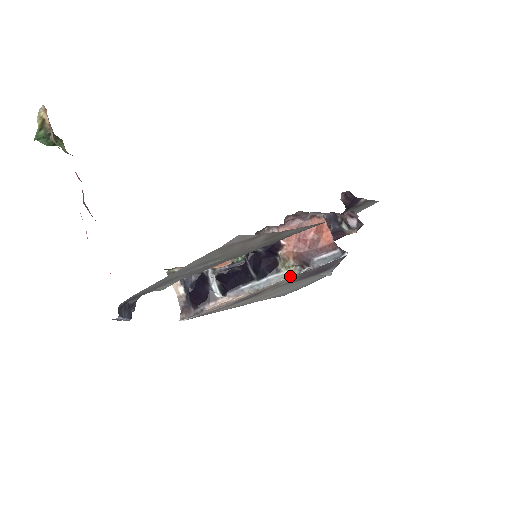
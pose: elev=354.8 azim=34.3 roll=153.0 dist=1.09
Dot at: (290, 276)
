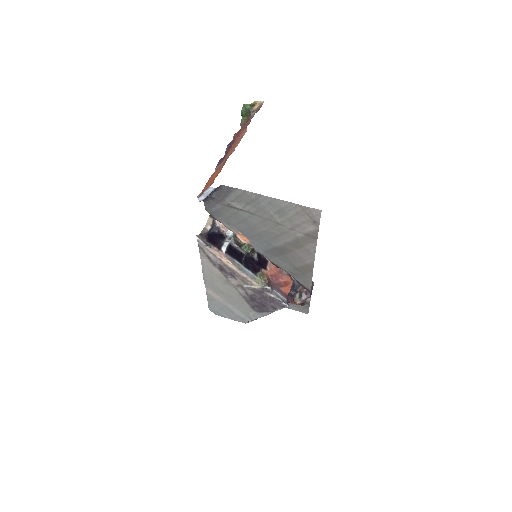
Dot at: (258, 283)
